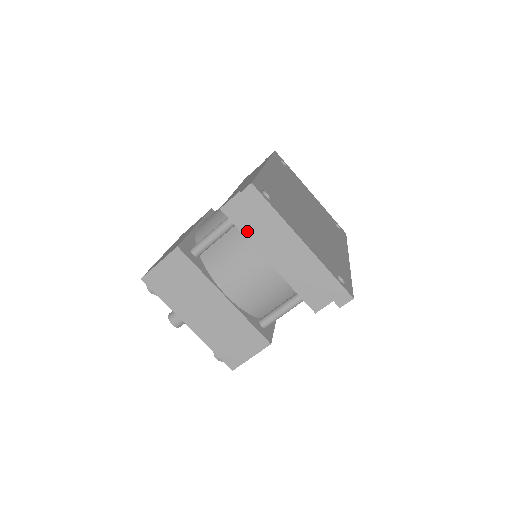
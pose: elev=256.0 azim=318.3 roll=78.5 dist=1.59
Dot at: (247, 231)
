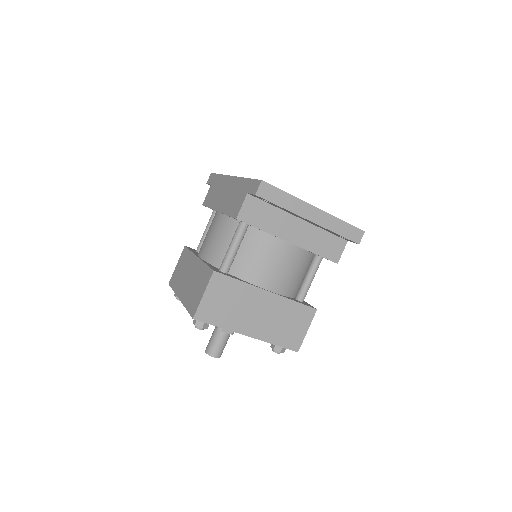
Dot at: (264, 226)
